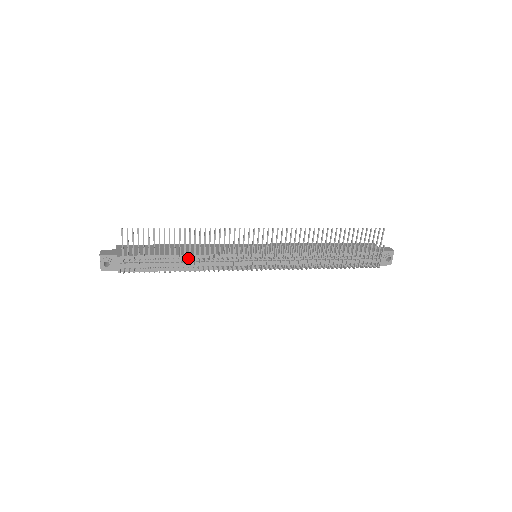
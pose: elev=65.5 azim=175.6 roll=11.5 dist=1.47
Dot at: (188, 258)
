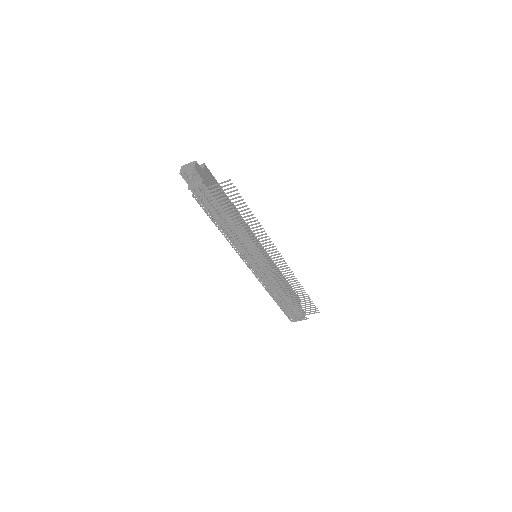
Dot at: occluded
